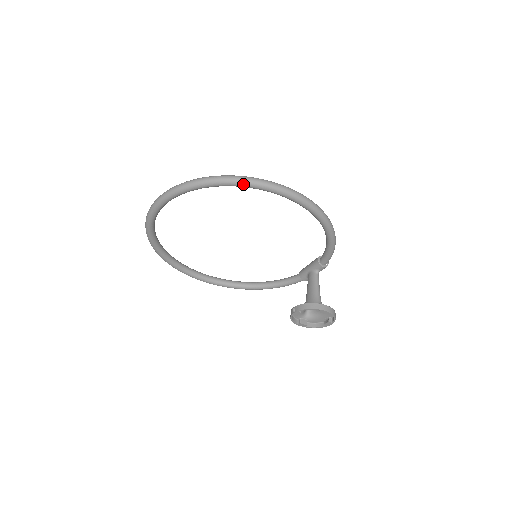
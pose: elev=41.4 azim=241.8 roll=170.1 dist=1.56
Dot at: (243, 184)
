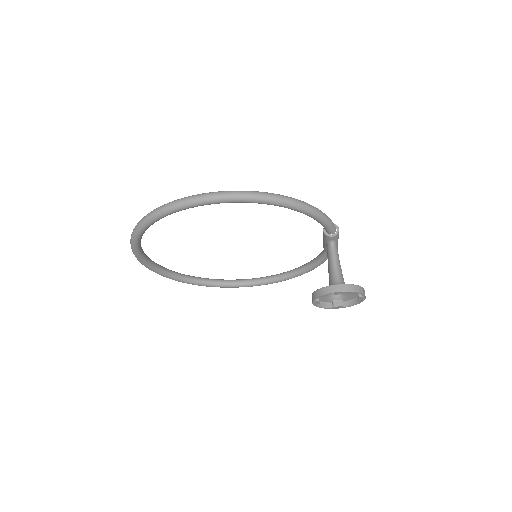
Dot at: (167, 213)
